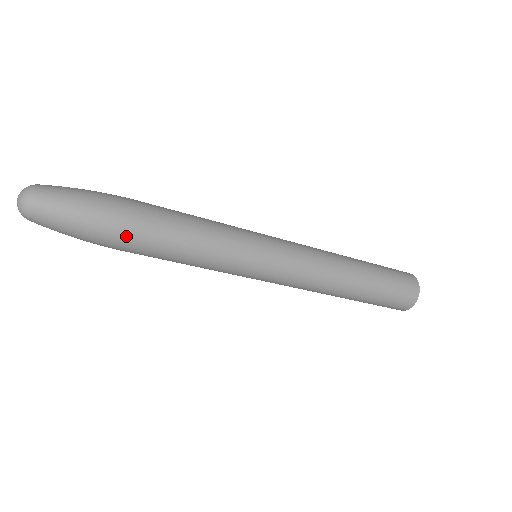
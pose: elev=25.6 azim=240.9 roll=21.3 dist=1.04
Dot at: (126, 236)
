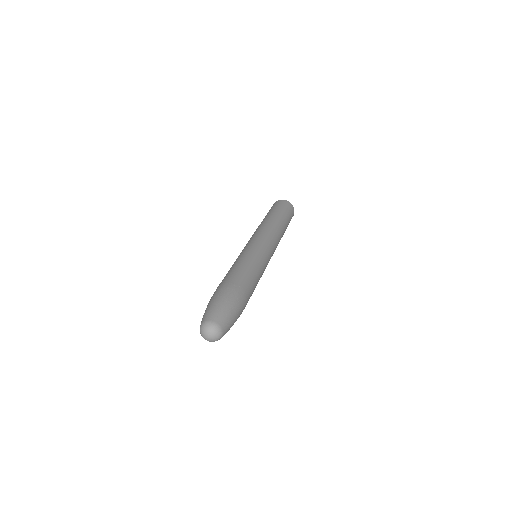
Dot at: (246, 302)
